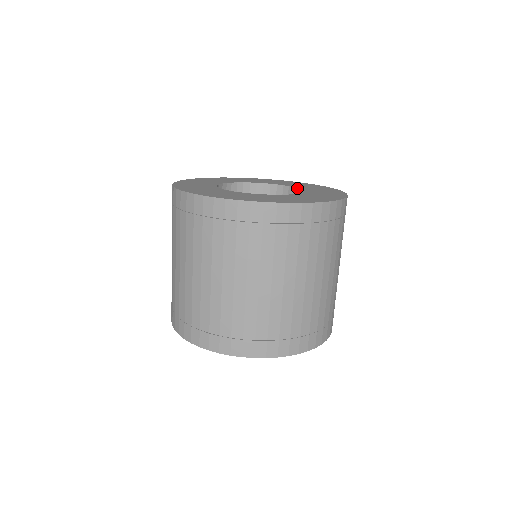
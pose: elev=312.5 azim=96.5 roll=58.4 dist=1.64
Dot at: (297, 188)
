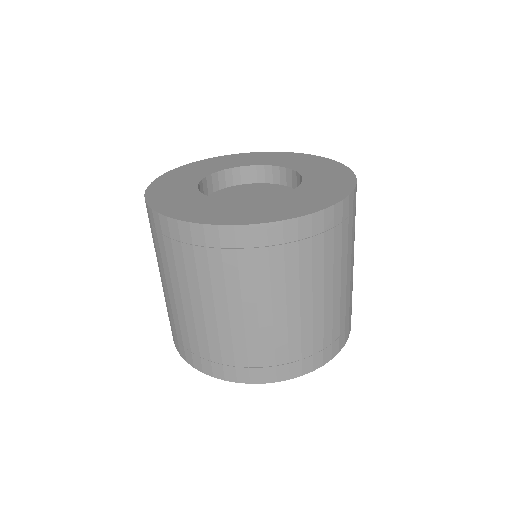
Dot at: (298, 186)
